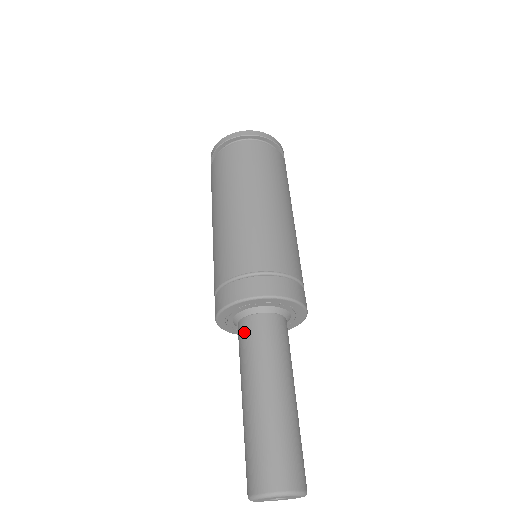
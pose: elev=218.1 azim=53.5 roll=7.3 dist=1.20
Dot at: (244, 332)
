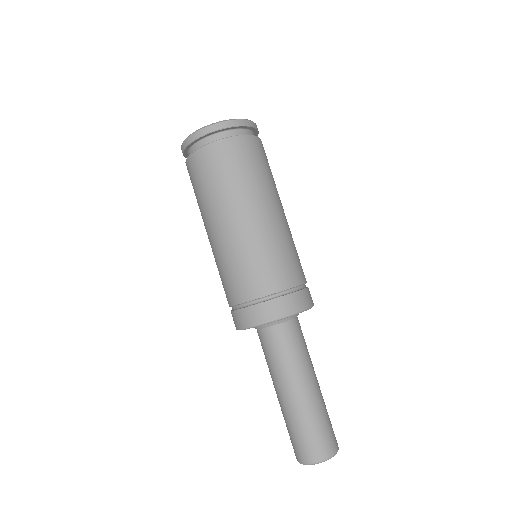
Dot at: occluded
